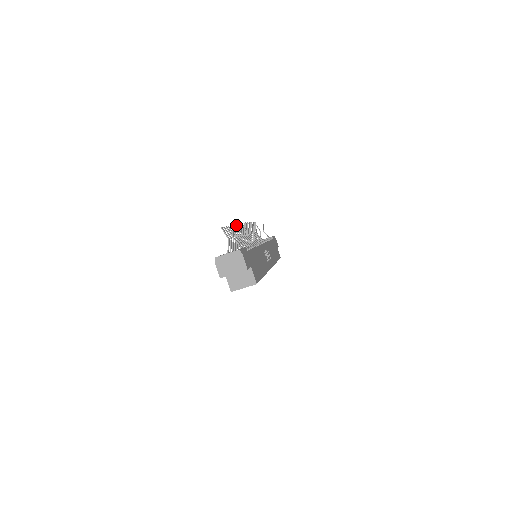
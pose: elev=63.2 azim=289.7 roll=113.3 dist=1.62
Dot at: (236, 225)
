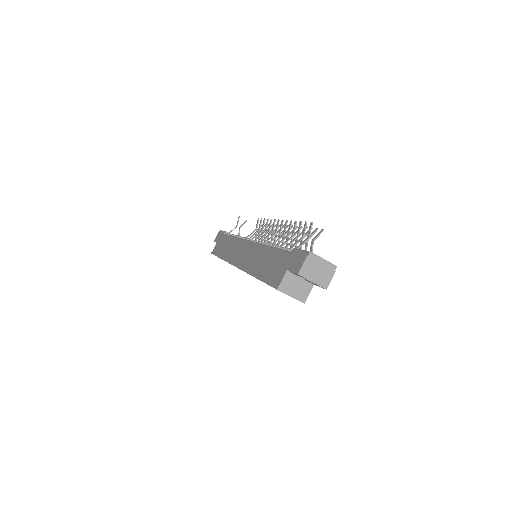
Dot at: occluded
